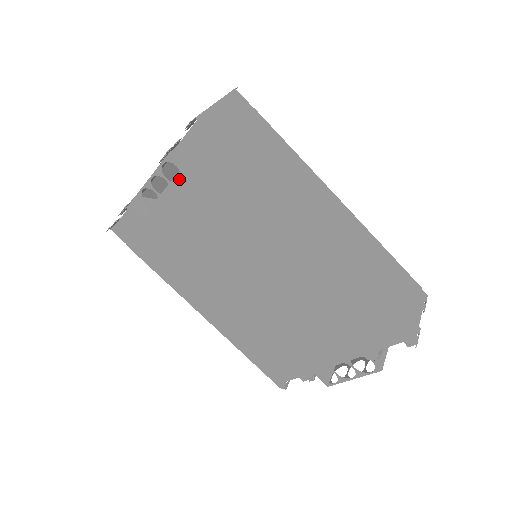
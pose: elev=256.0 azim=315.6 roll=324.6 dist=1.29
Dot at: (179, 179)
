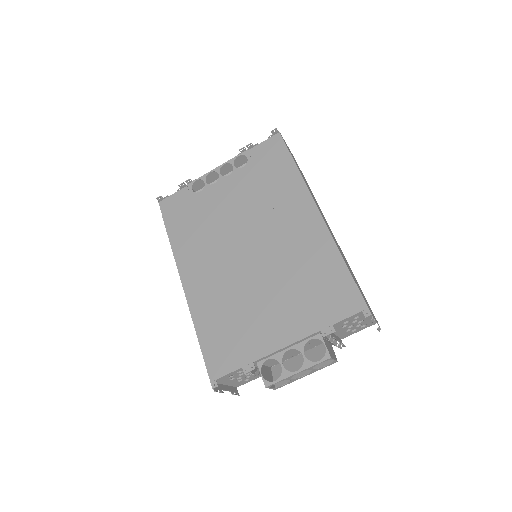
Dot at: occluded
